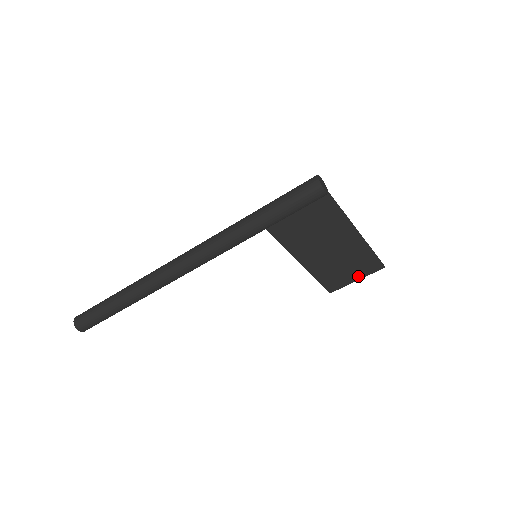
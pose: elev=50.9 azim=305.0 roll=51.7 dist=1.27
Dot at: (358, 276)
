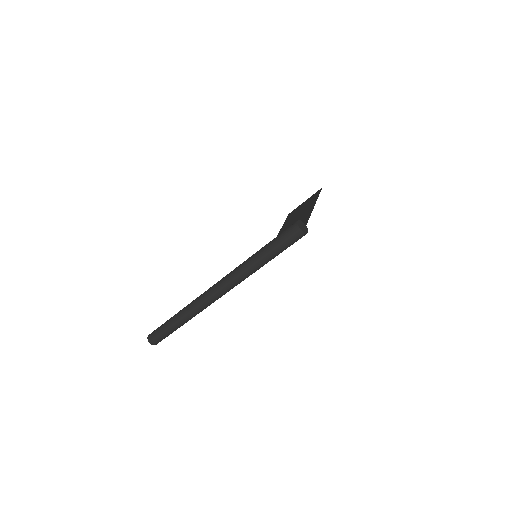
Dot at: (306, 201)
